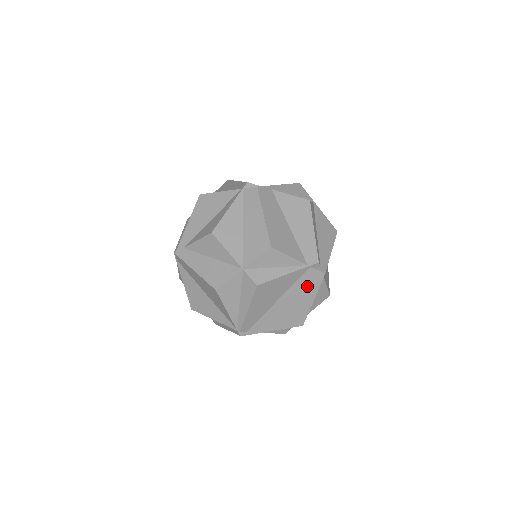
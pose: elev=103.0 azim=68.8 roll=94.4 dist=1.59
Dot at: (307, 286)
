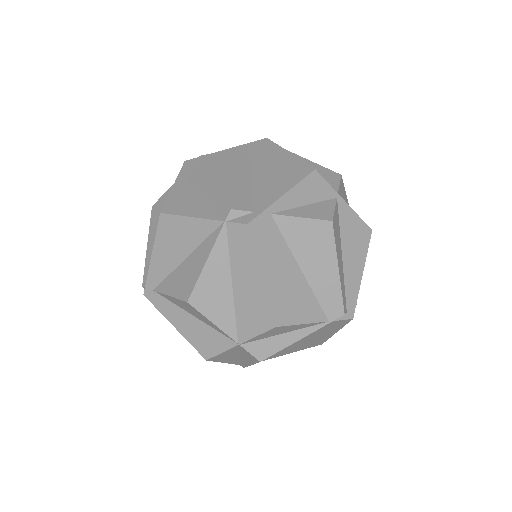
Dot at: (328, 329)
